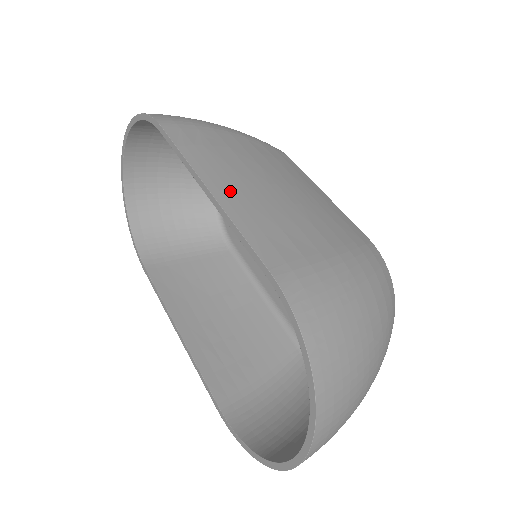
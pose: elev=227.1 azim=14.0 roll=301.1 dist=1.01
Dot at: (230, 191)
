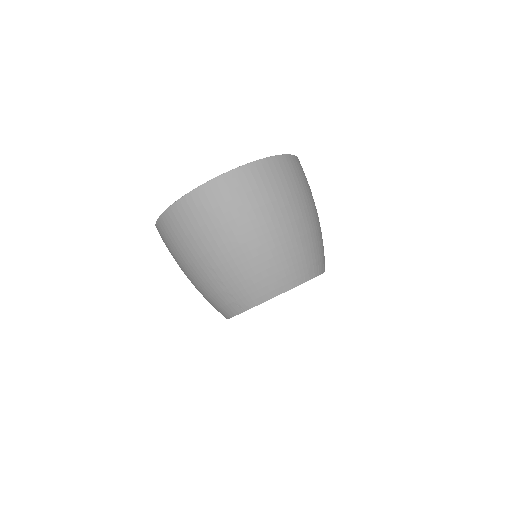
Dot at: occluded
